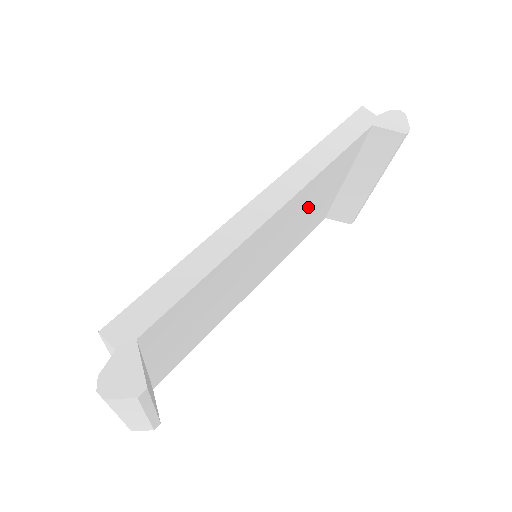
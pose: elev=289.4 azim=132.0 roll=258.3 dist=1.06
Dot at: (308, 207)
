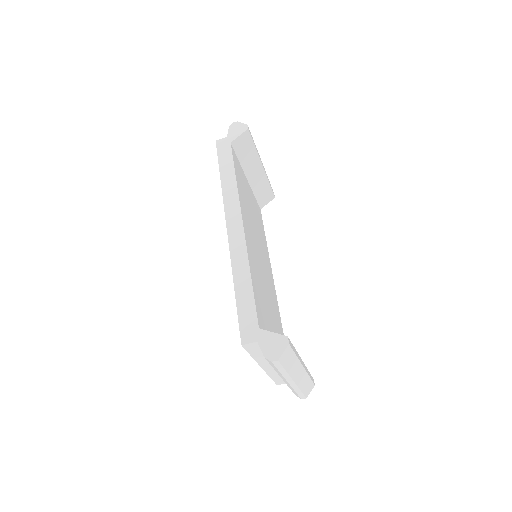
Dot at: (249, 209)
